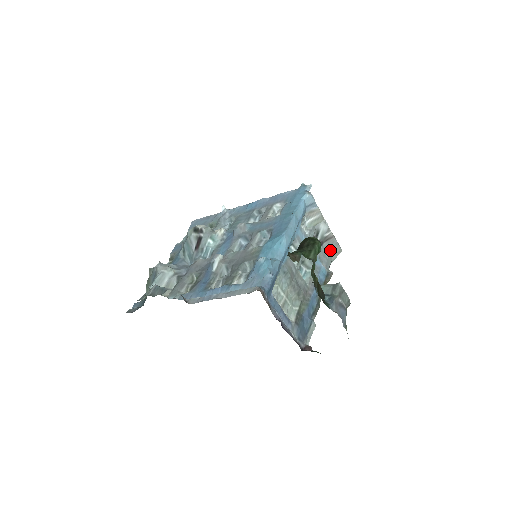
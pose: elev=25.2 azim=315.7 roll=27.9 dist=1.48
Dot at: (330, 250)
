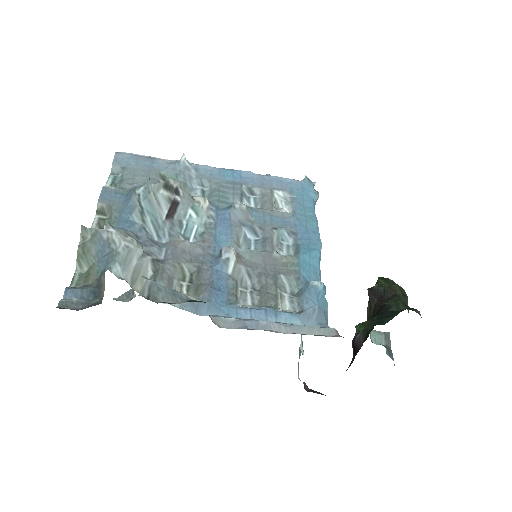
Dot at: occluded
